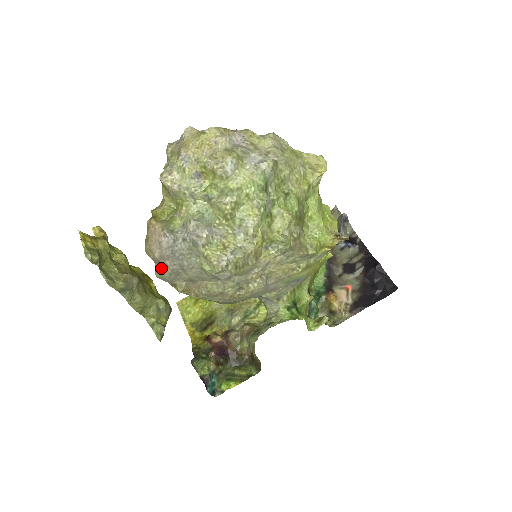
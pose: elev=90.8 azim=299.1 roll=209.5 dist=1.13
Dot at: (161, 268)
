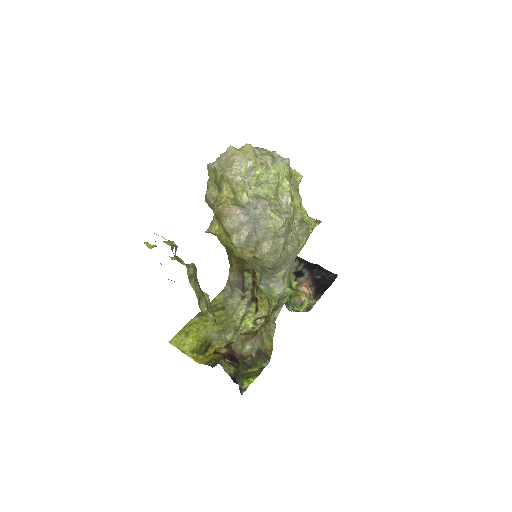
Dot at: (238, 235)
